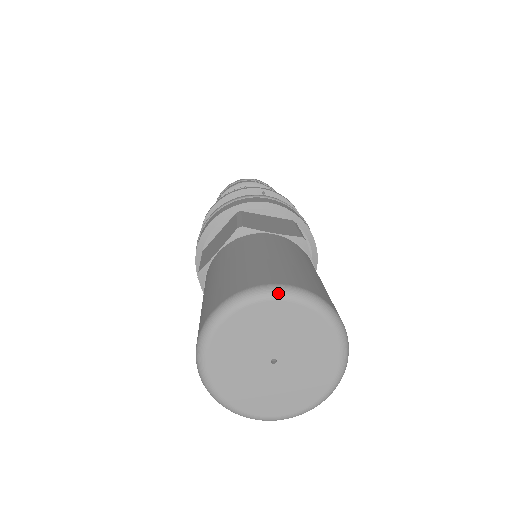
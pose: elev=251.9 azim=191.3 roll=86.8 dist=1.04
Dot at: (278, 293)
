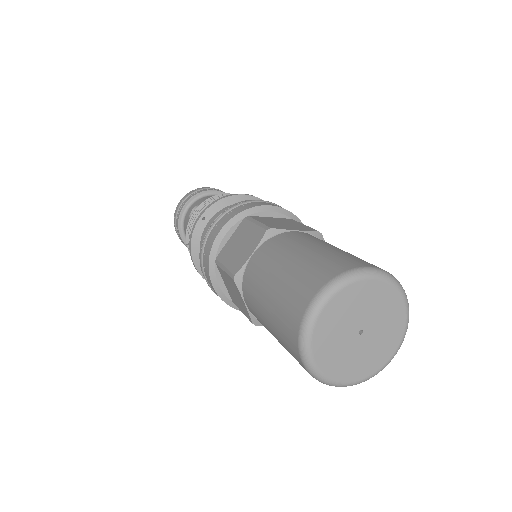
Dot at: (315, 312)
